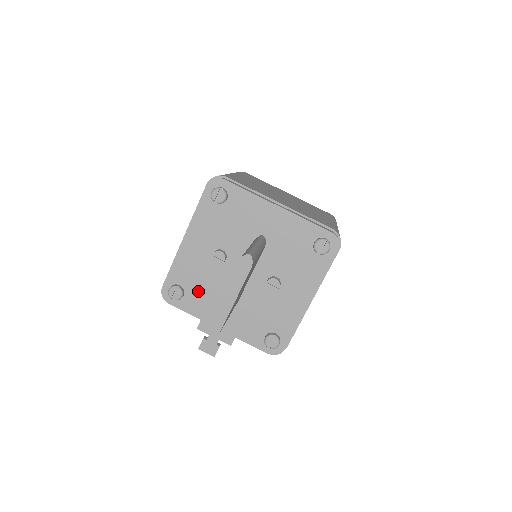
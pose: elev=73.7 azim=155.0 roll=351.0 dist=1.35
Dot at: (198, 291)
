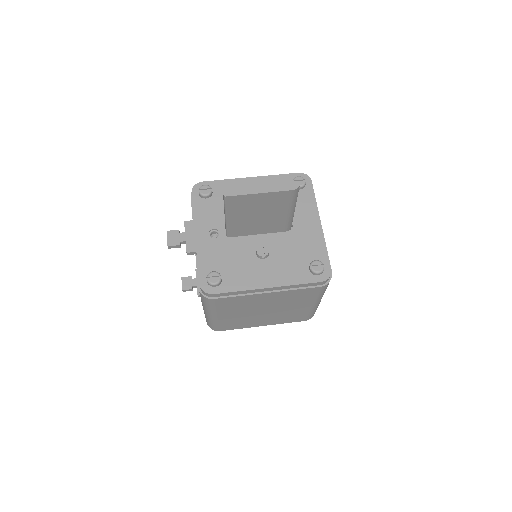
Dot at: (217, 206)
